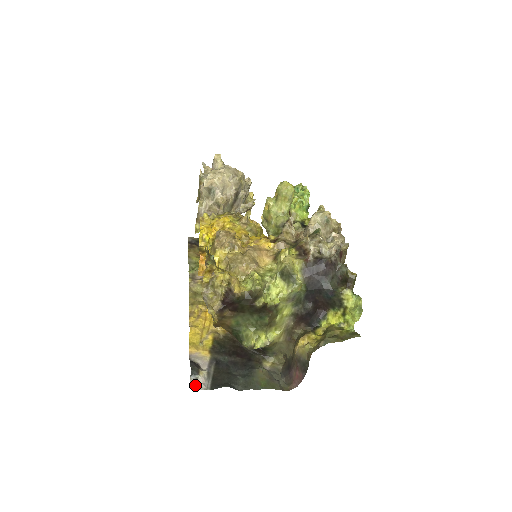
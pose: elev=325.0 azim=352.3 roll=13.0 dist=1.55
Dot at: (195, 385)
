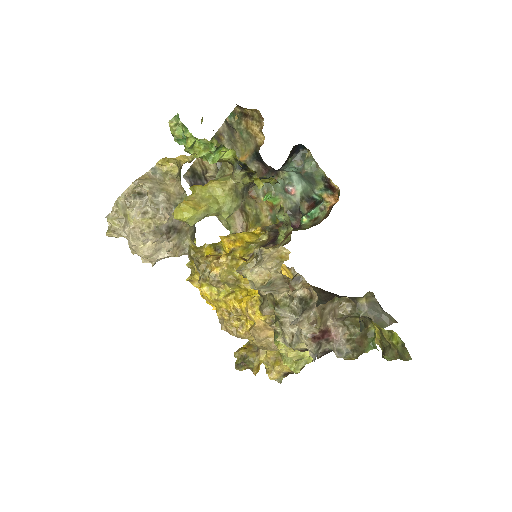
Dot at: occluded
